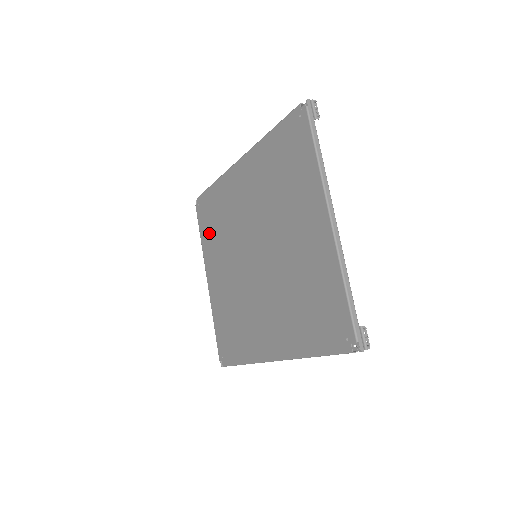
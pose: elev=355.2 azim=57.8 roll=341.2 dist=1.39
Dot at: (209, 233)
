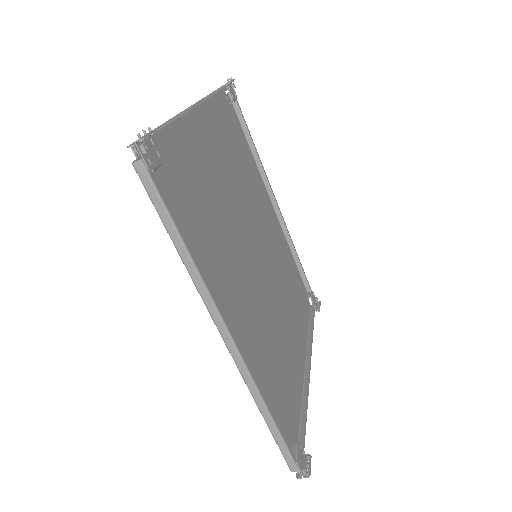
Dot at: (298, 311)
